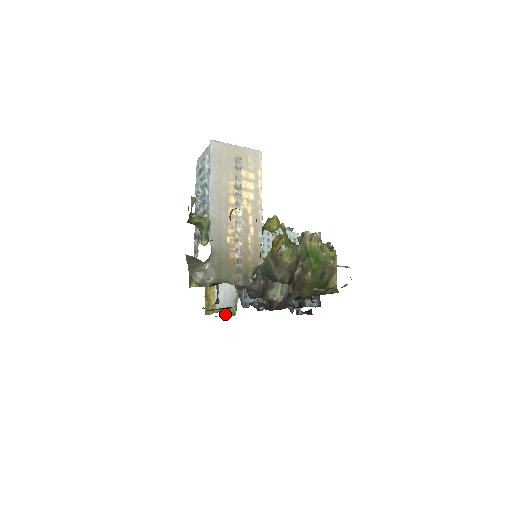
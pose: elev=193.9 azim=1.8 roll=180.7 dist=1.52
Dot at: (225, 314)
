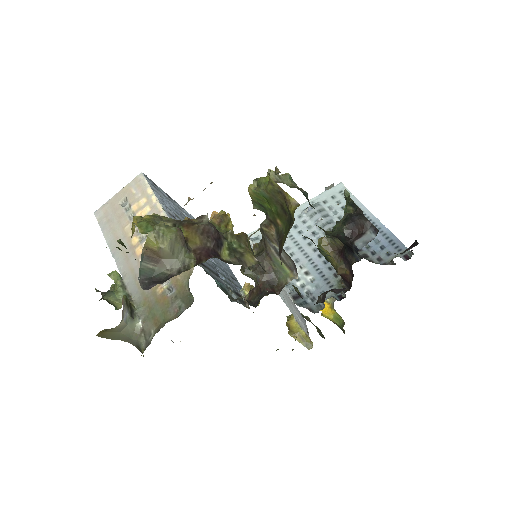
Dot at: occluded
